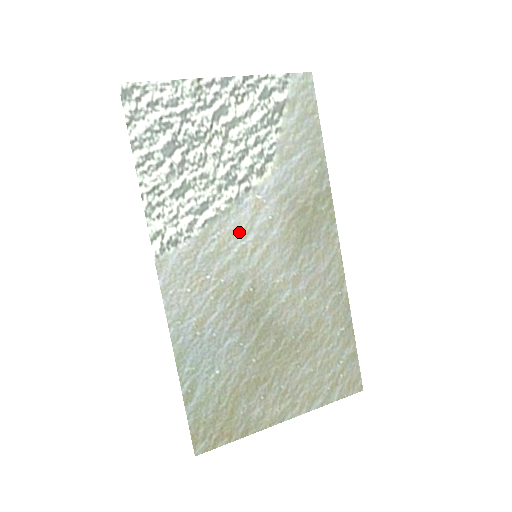
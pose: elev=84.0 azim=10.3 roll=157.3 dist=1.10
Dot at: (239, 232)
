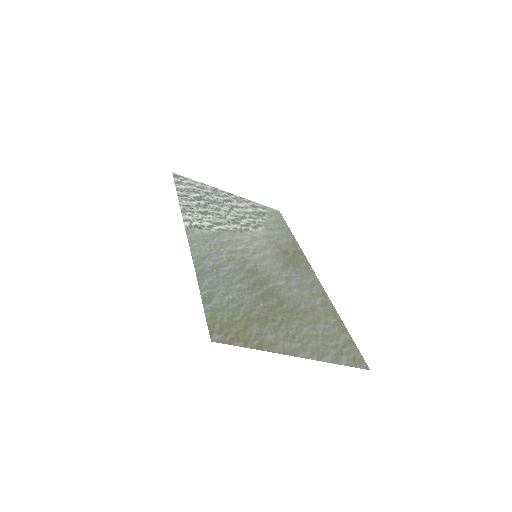
Dot at: (243, 242)
